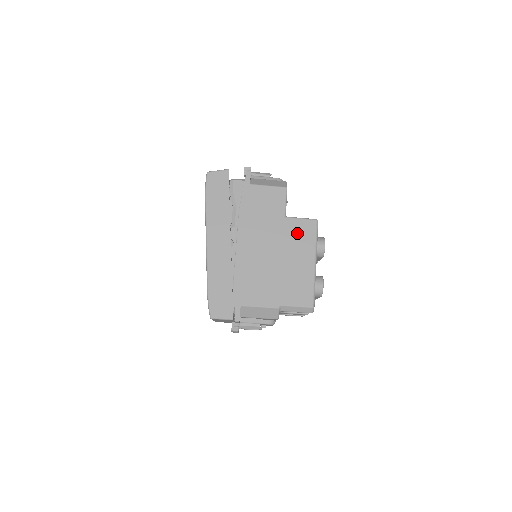
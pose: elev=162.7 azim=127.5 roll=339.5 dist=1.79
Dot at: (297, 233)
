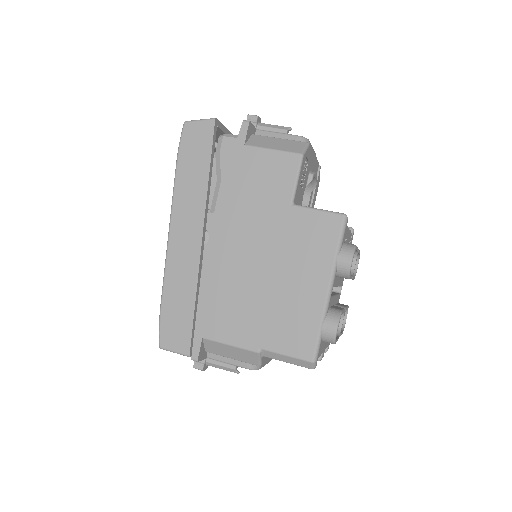
Dot at: (307, 234)
